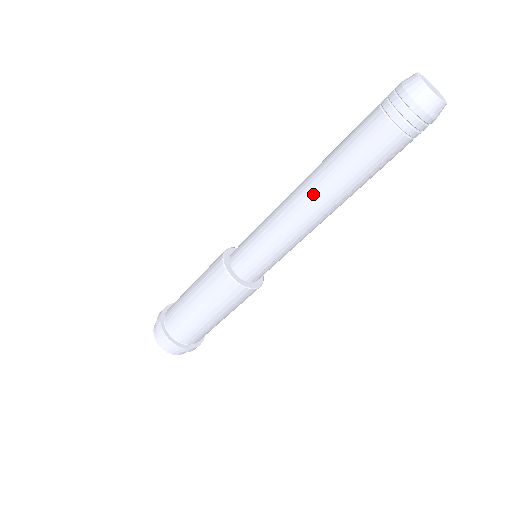
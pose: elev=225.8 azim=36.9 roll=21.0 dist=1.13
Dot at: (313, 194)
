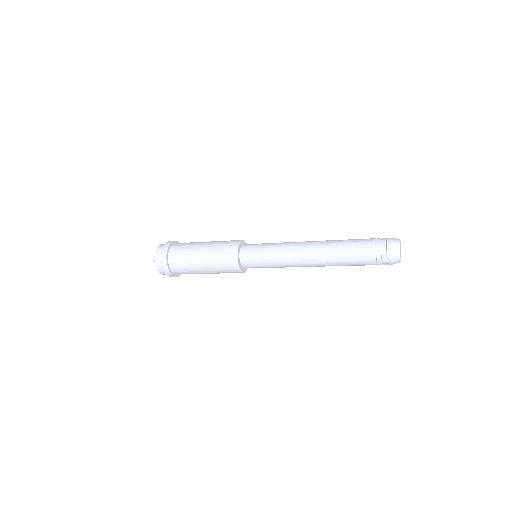
Dot at: (316, 263)
